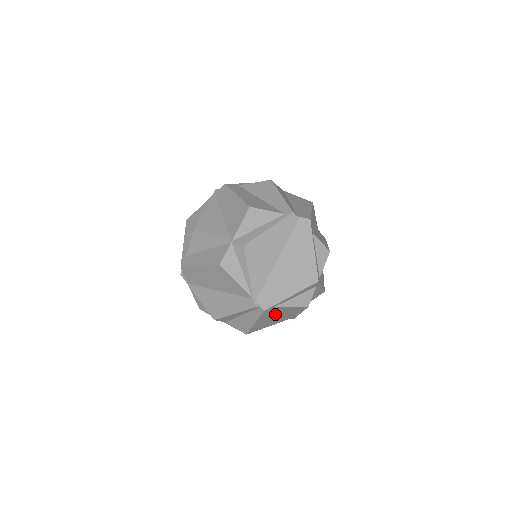
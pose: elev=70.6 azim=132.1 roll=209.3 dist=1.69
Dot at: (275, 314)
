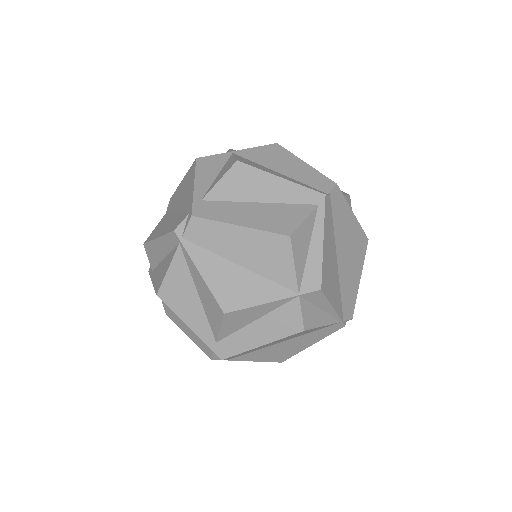
Dot at: occluded
